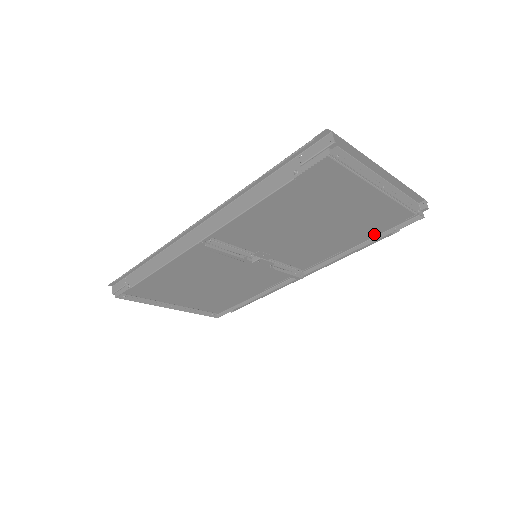
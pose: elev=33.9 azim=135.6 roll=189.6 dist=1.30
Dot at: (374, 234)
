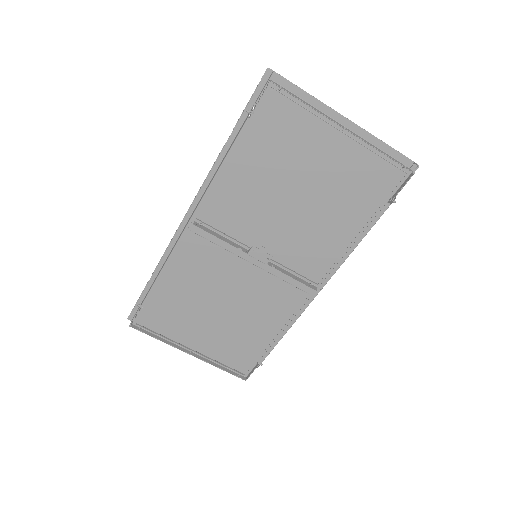
Dot at: (373, 213)
